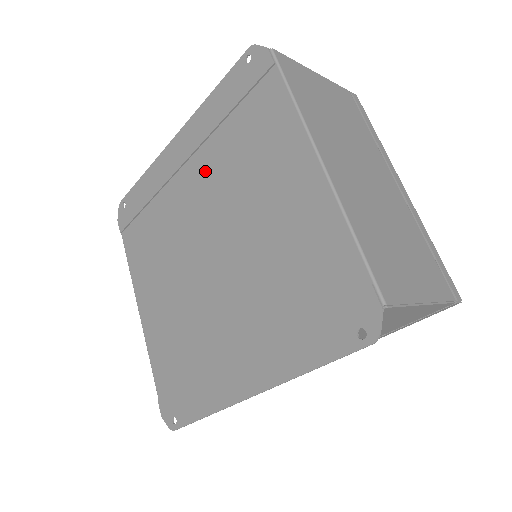
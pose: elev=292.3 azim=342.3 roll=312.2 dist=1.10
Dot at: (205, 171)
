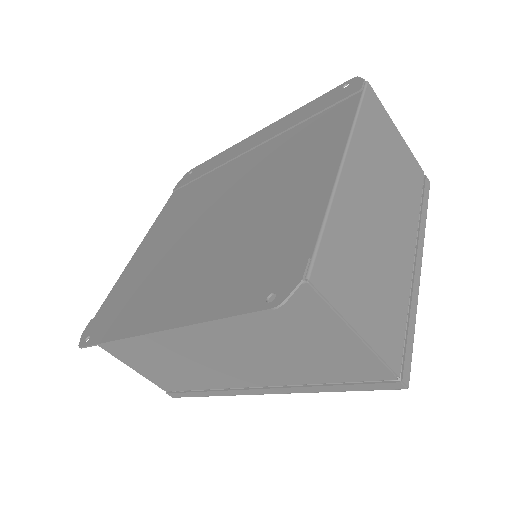
Dot at: (260, 157)
